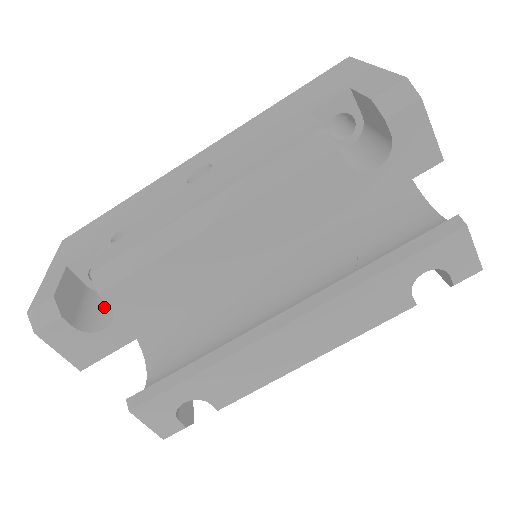
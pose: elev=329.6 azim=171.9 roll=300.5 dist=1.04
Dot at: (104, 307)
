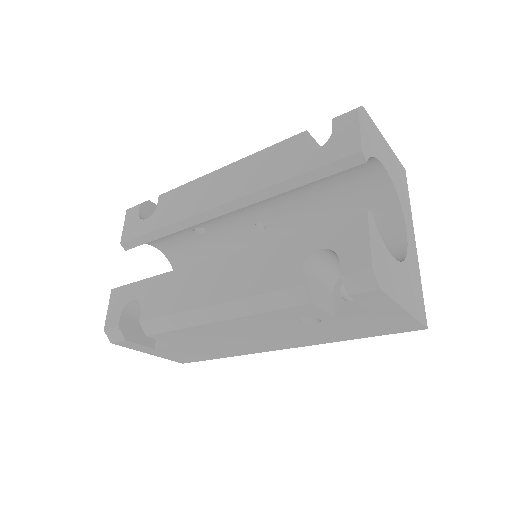
Dot at: occluded
